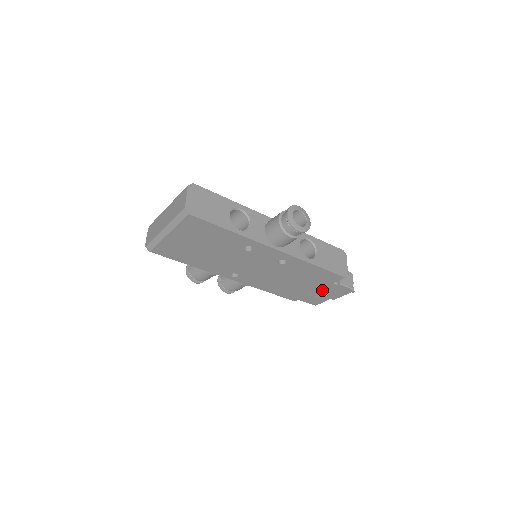
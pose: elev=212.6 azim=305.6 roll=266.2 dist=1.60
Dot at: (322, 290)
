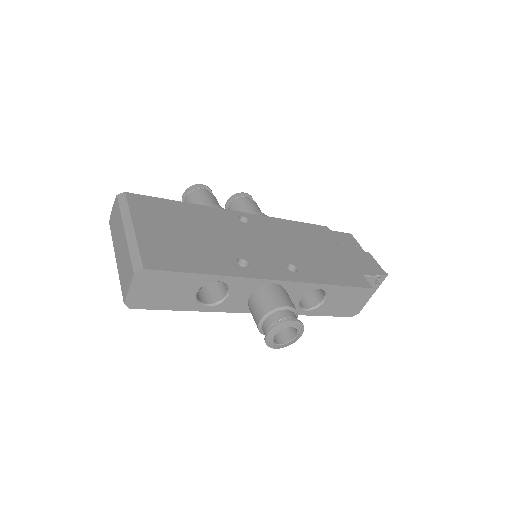
Dot at: occluded
